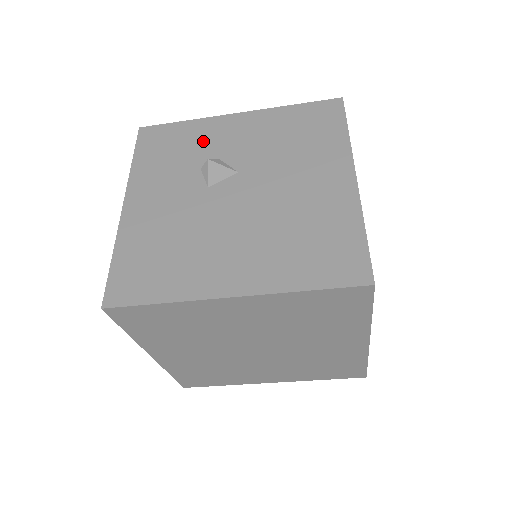
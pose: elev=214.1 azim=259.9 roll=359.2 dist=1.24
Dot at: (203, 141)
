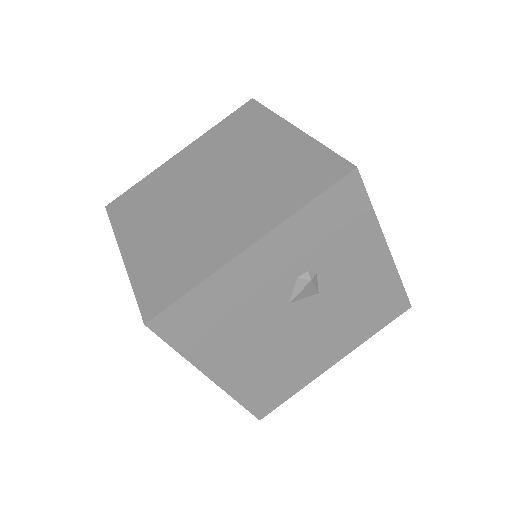
Dot at: occluded
